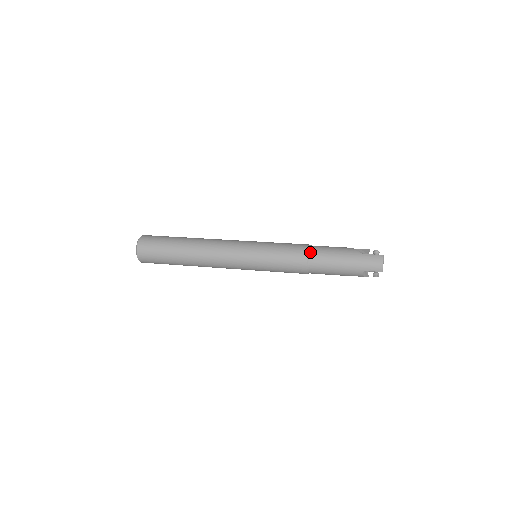
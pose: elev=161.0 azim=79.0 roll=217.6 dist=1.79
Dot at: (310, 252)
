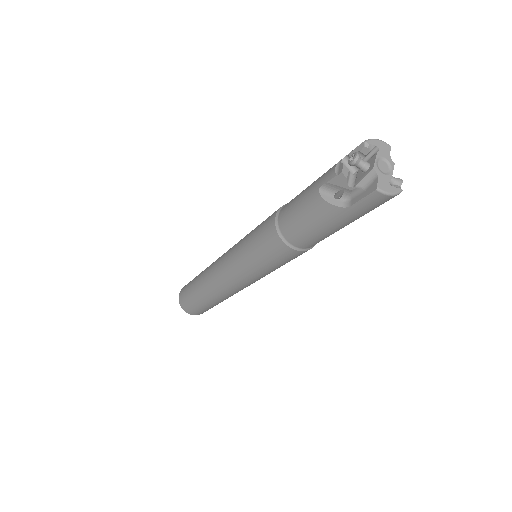
Dot at: occluded
